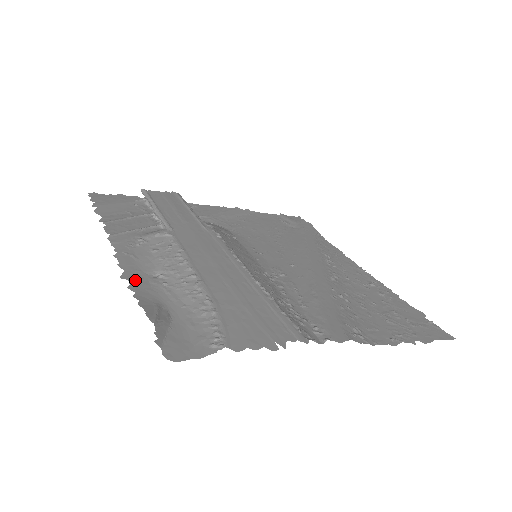
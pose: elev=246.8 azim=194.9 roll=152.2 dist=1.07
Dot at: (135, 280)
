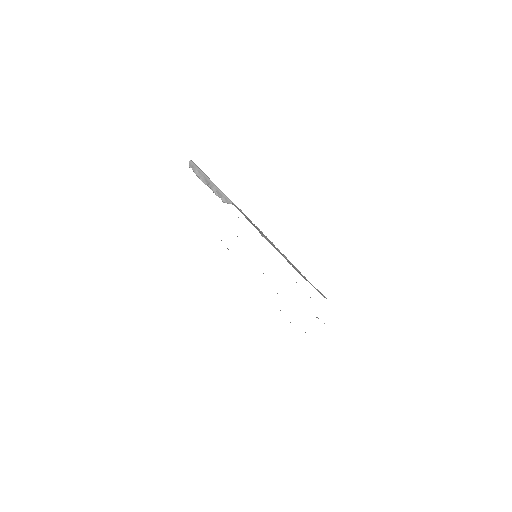
Dot at: occluded
